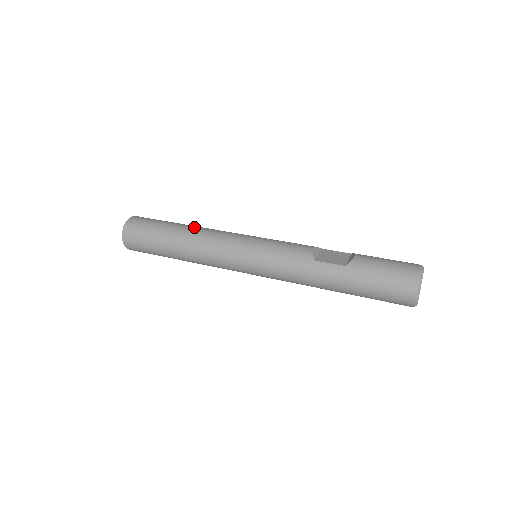
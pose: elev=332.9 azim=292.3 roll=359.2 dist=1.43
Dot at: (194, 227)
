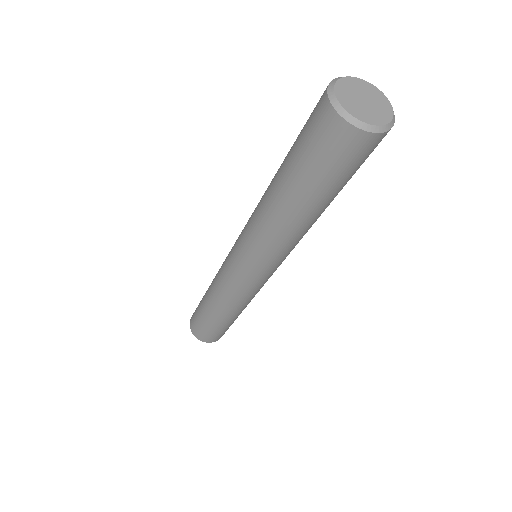
Dot at: occluded
